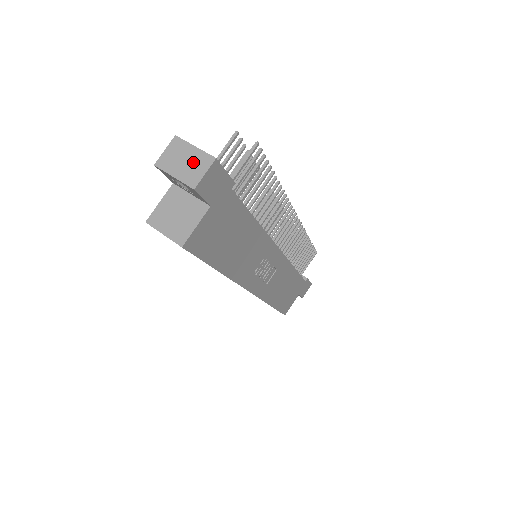
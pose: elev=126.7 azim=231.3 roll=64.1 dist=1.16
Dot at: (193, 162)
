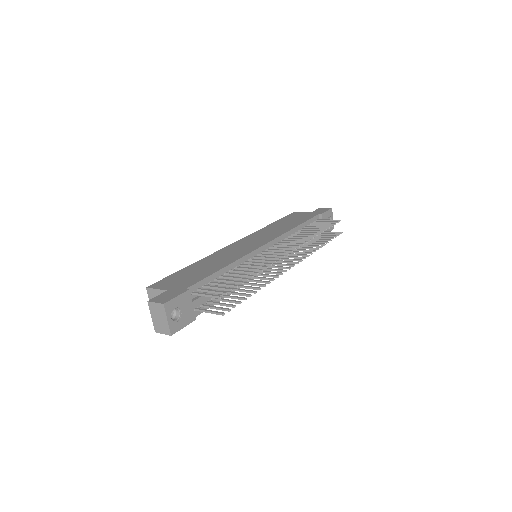
Dot at: (162, 324)
